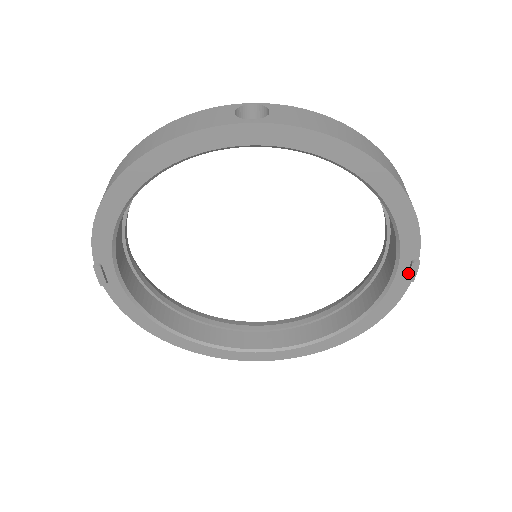
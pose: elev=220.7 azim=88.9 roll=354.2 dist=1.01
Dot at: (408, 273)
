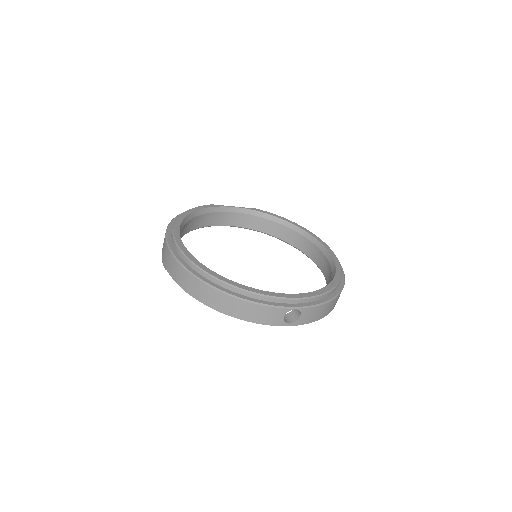
Dot at: occluded
